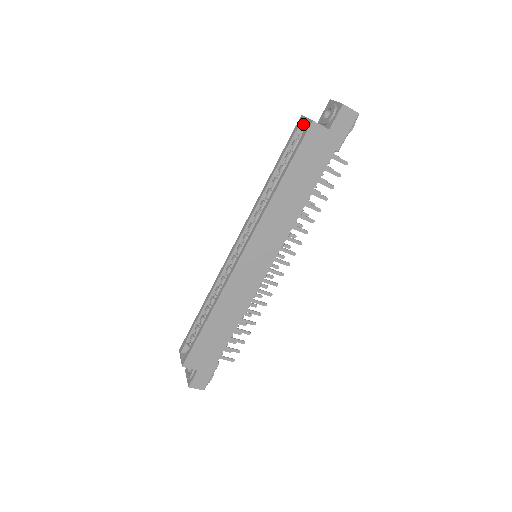
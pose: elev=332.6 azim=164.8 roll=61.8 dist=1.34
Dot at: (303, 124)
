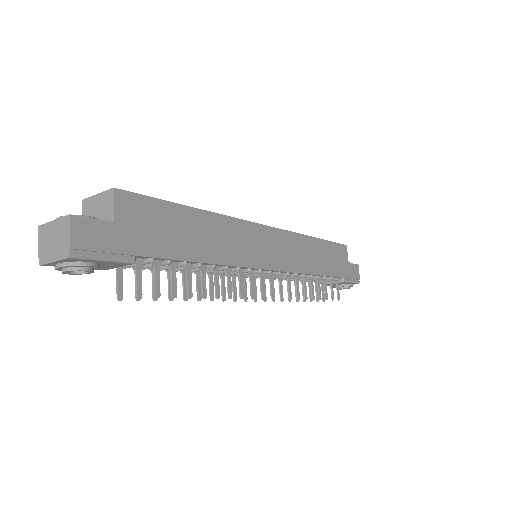
Dot at: occluded
